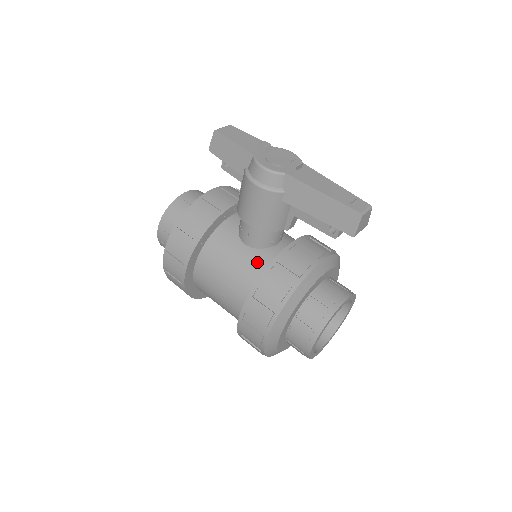
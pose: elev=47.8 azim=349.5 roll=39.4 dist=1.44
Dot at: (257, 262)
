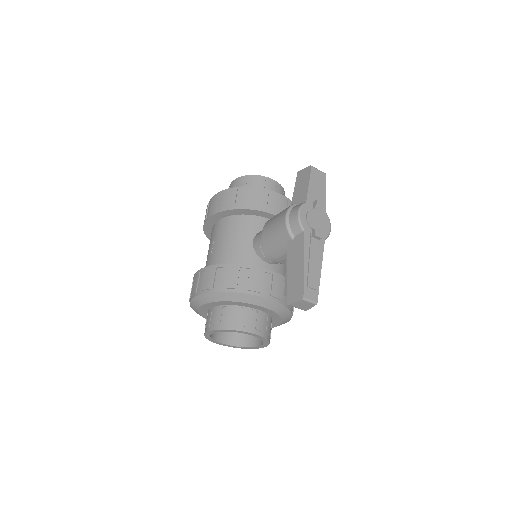
Dot at: (244, 256)
